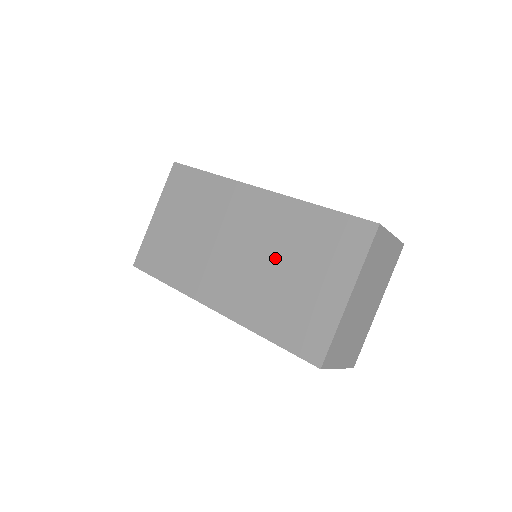
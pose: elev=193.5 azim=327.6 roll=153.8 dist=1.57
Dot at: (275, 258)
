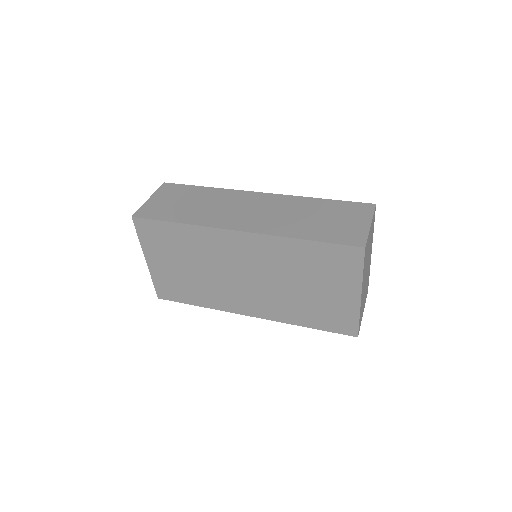
Dot at: (285, 280)
